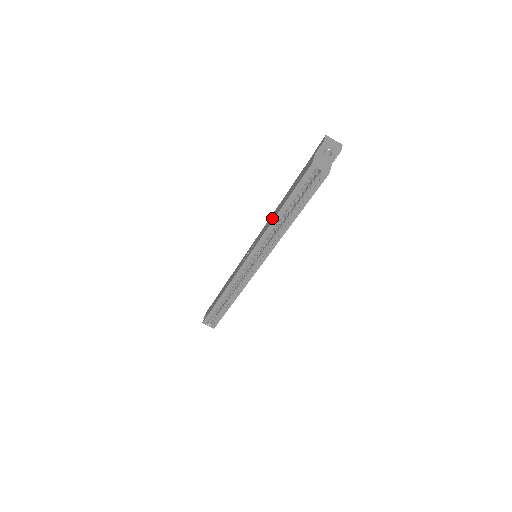
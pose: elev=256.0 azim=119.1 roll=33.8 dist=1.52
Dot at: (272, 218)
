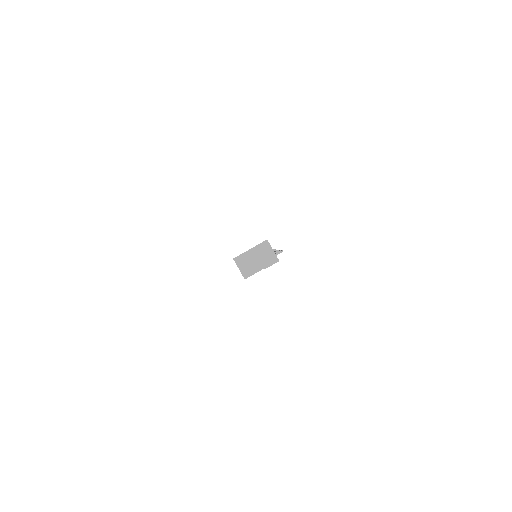
Dot at: occluded
